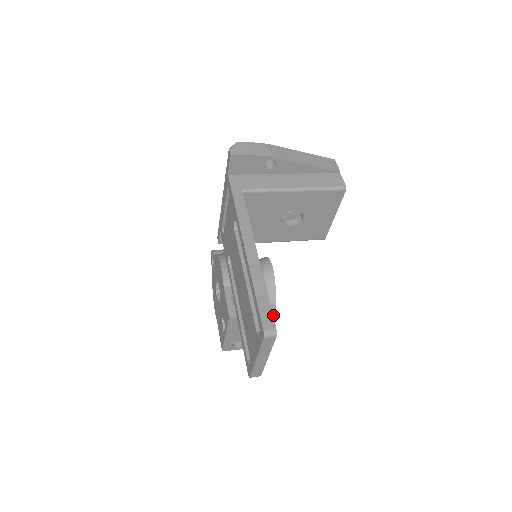
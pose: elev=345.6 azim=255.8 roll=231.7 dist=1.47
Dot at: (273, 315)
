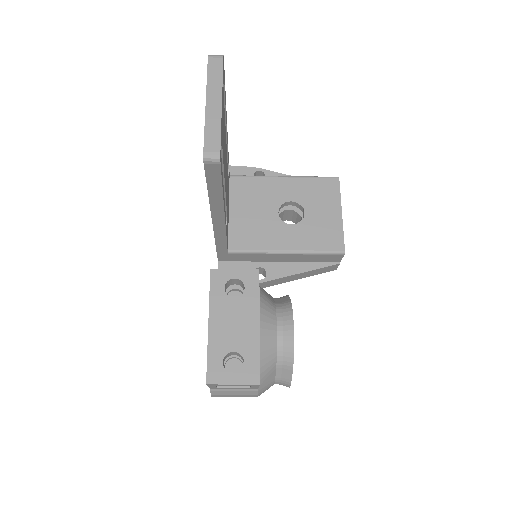
Dot at: (292, 333)
